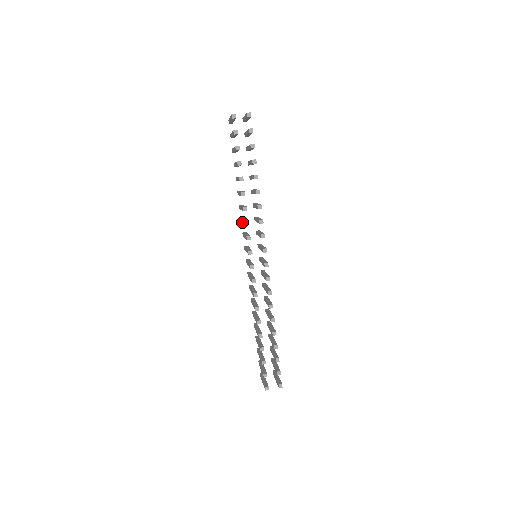
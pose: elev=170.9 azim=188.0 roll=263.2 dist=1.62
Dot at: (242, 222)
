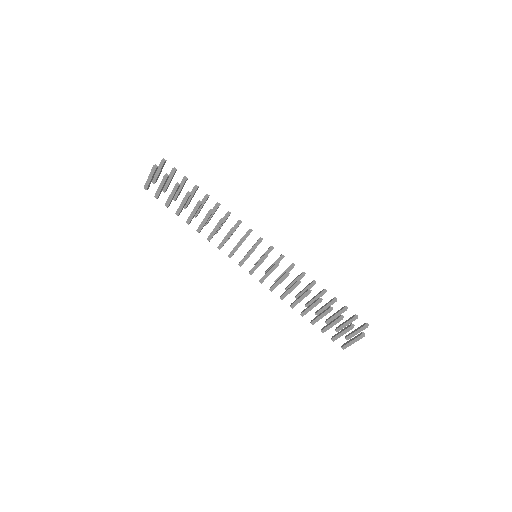
Dot at: (224, 242)
